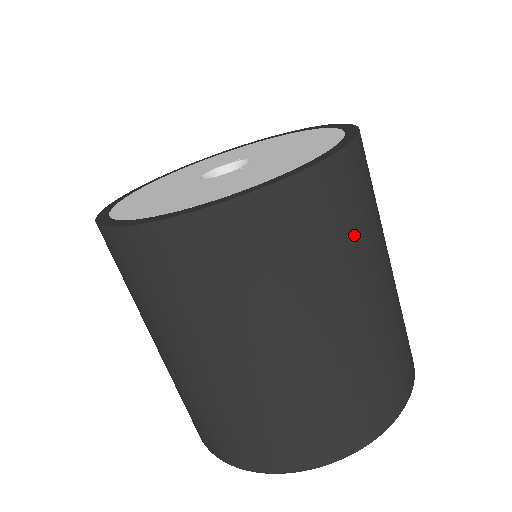
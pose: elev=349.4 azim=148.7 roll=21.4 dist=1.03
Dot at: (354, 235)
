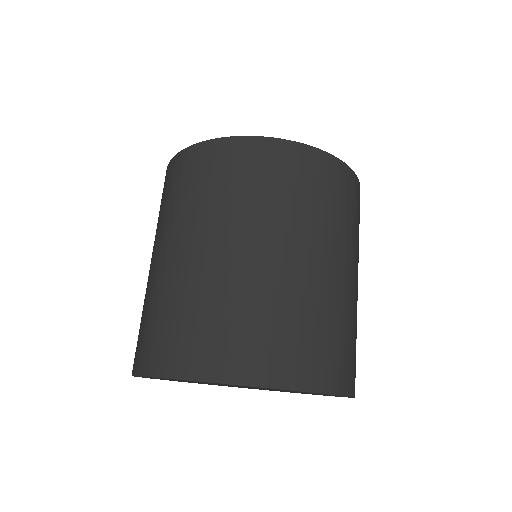
Dot at: (343, 217)
